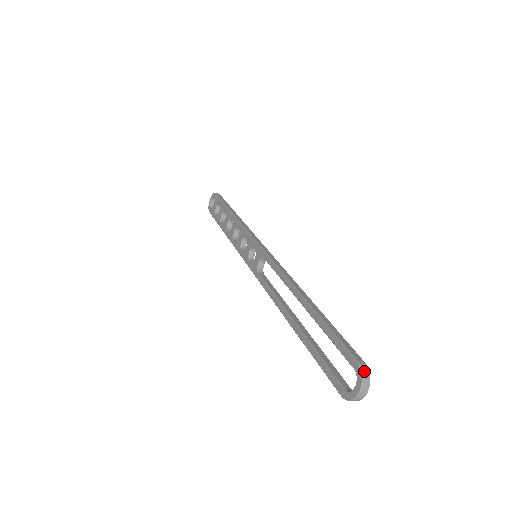
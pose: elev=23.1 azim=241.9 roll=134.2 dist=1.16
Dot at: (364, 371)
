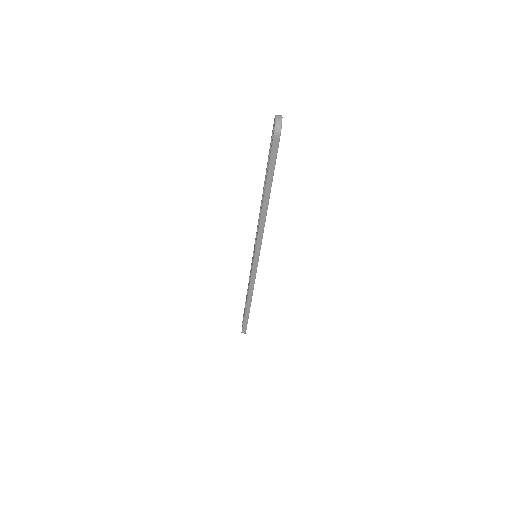
Dot at: occluded
